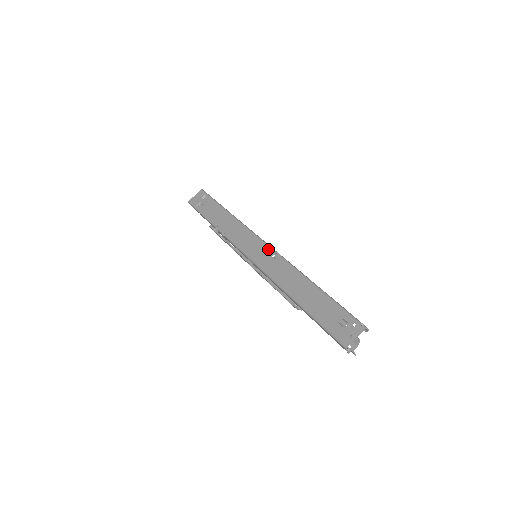
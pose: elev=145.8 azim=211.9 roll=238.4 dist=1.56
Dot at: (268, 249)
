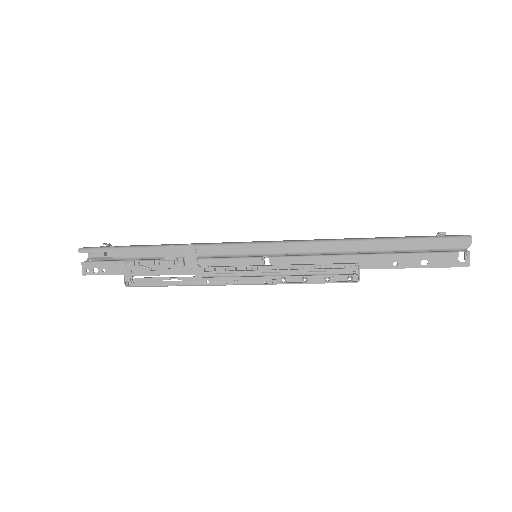
Dot at: occluded
